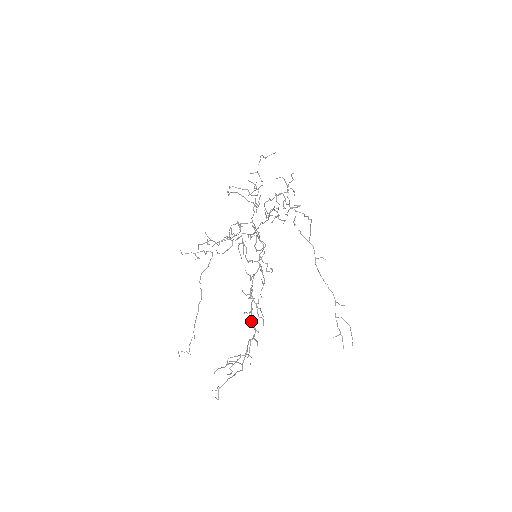
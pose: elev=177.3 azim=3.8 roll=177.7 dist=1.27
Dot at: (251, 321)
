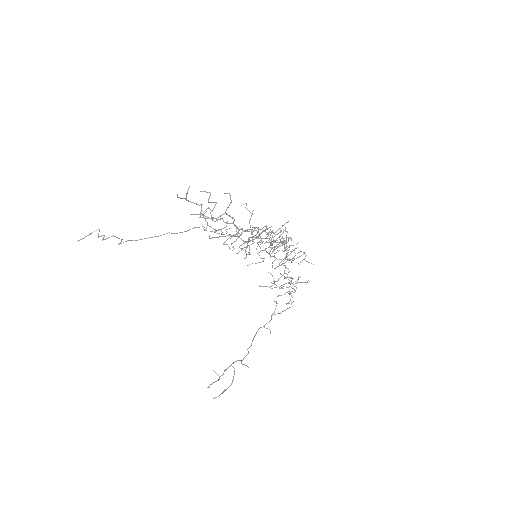
Dot at: (245, 230)
